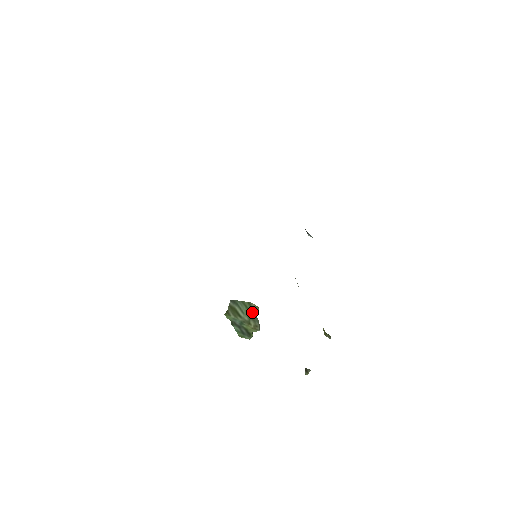
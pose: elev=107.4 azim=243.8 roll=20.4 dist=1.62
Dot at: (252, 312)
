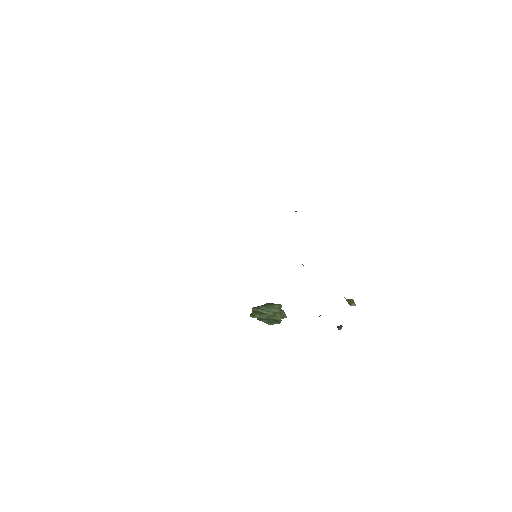
Dot at: (276, 309)
